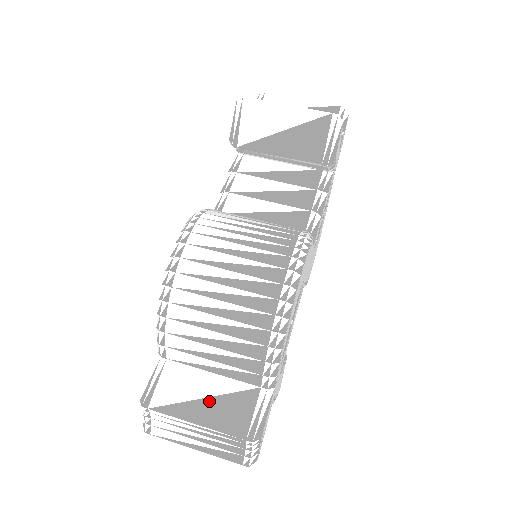
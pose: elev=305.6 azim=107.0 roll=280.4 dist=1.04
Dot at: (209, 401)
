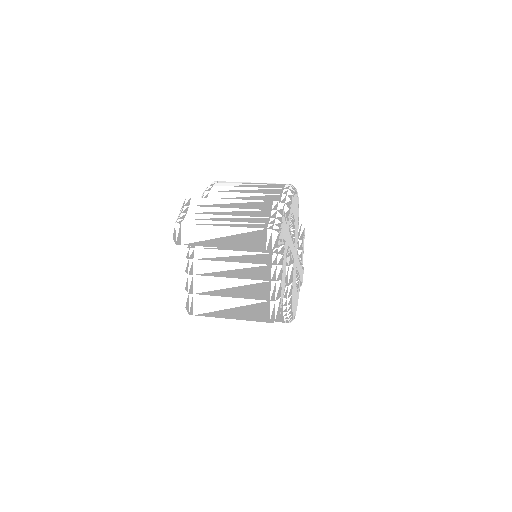
Dot at: occluded
